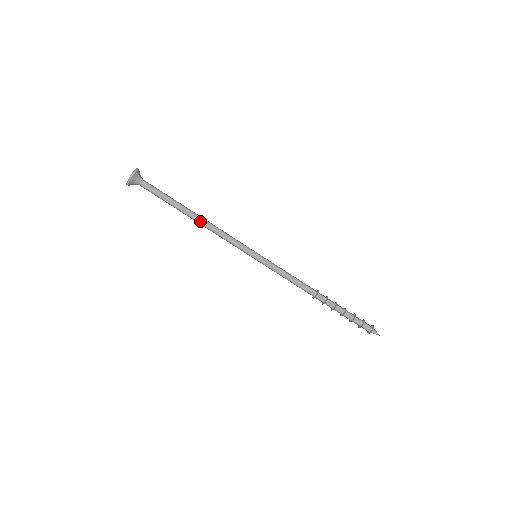
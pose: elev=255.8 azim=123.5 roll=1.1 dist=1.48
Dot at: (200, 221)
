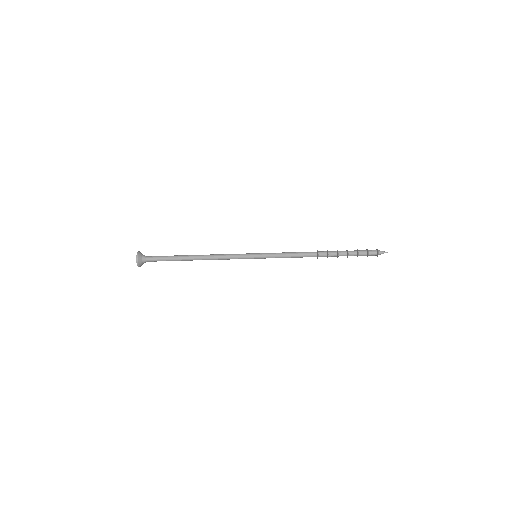
Dot at: (201, 258)
